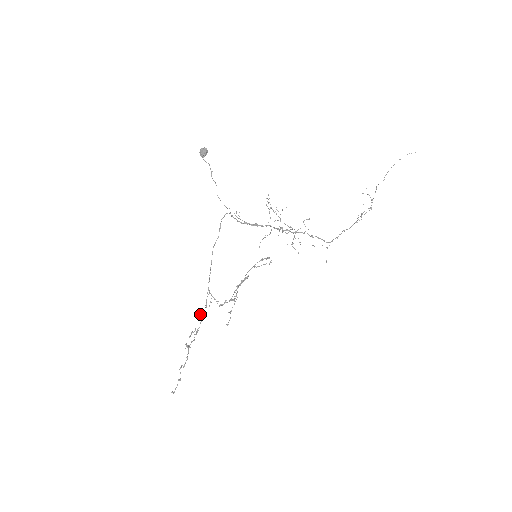
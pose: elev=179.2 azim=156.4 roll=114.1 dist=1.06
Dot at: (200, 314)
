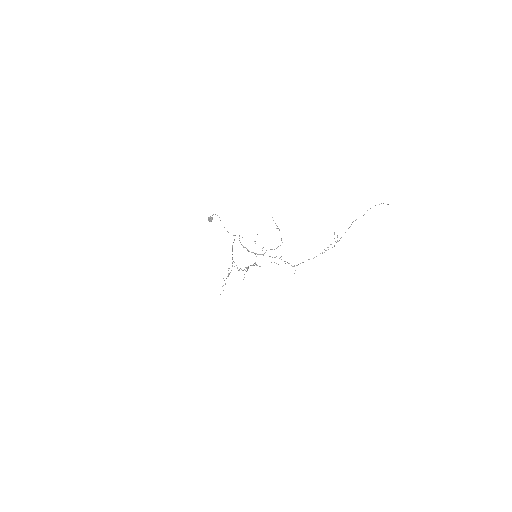
Dot at: occluded
